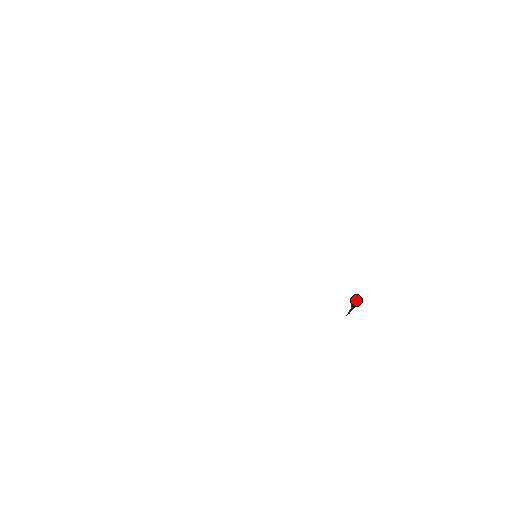
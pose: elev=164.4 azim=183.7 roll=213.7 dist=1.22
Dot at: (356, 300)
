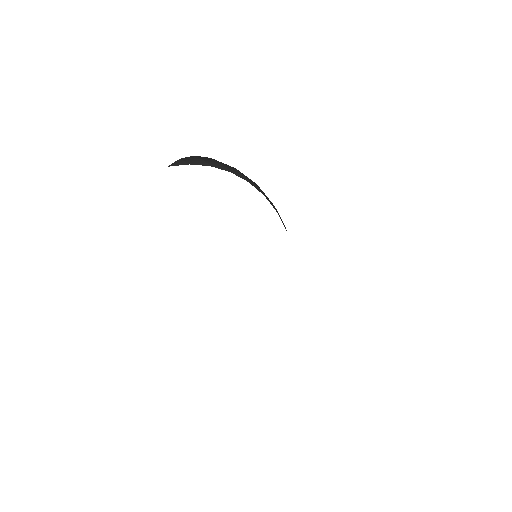
Dot at: occluded
